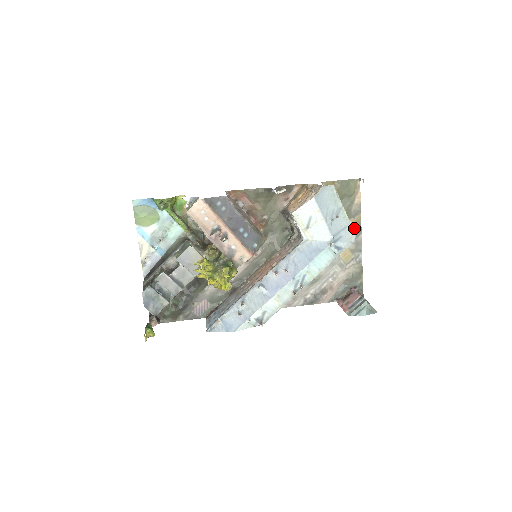
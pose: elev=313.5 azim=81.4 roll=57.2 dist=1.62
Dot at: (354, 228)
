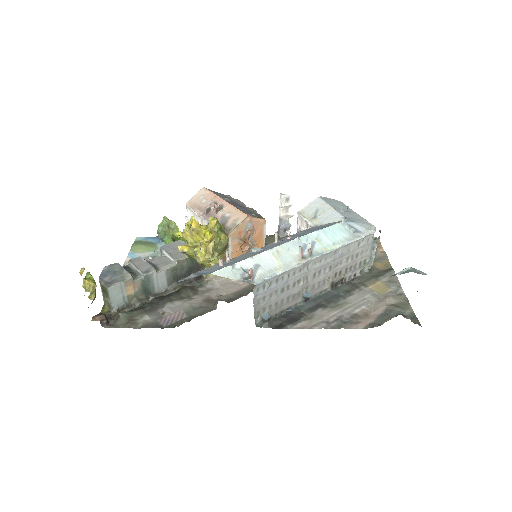
Dot at: (384, 269)
